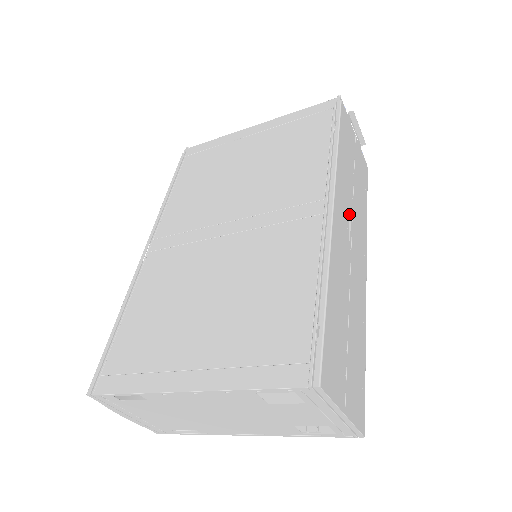
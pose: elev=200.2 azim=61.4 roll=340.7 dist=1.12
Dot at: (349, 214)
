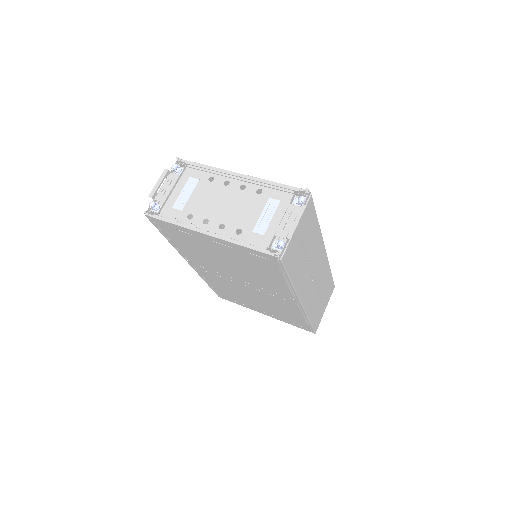
Dot at: (309, 274)
